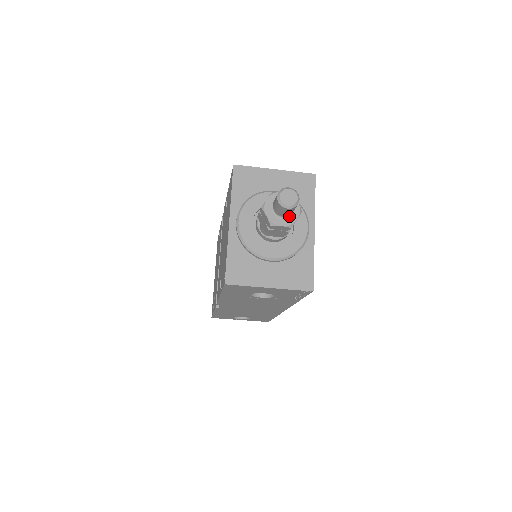
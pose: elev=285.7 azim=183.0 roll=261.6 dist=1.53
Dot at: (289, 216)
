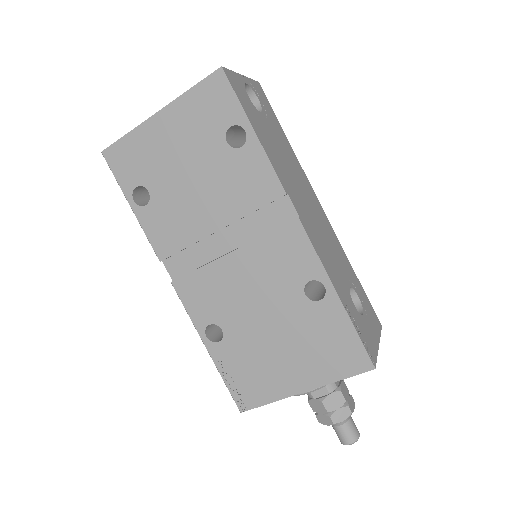
Dot at: occluded
